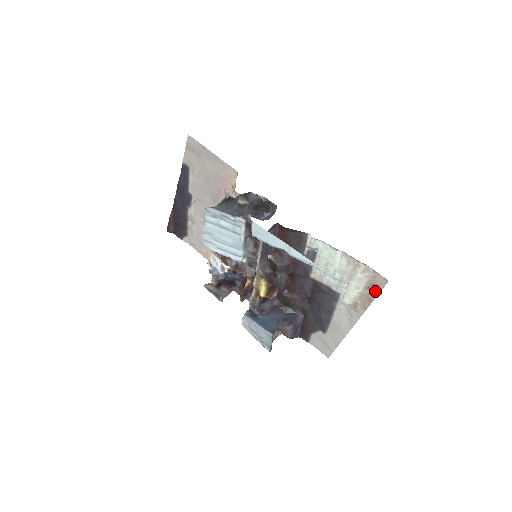
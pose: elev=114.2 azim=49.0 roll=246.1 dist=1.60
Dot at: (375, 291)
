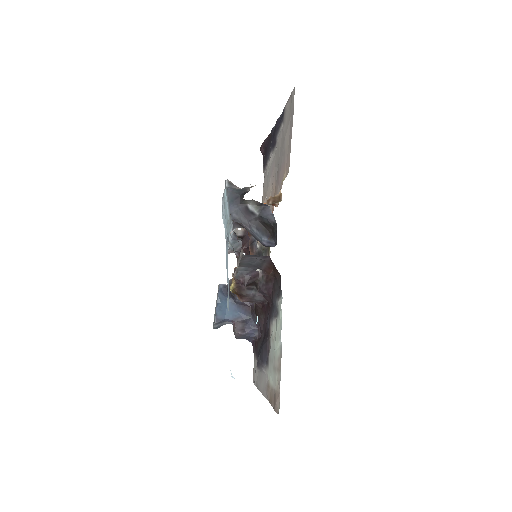
Dot at: (274, 404)
